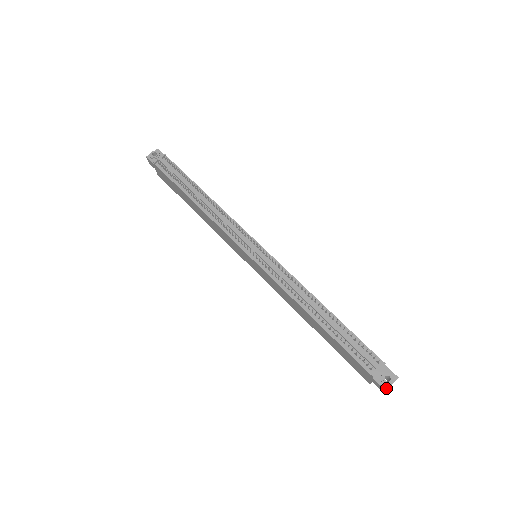
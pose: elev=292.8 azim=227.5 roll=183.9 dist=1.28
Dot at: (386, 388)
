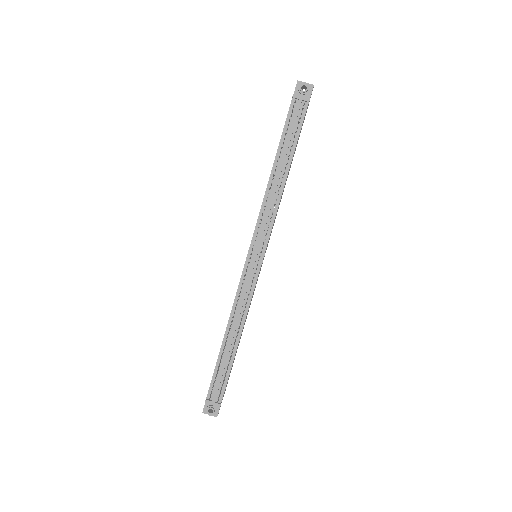
Dot at: (204, 412)
